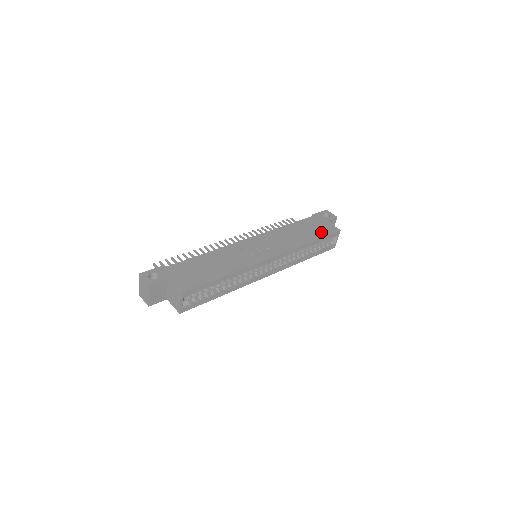
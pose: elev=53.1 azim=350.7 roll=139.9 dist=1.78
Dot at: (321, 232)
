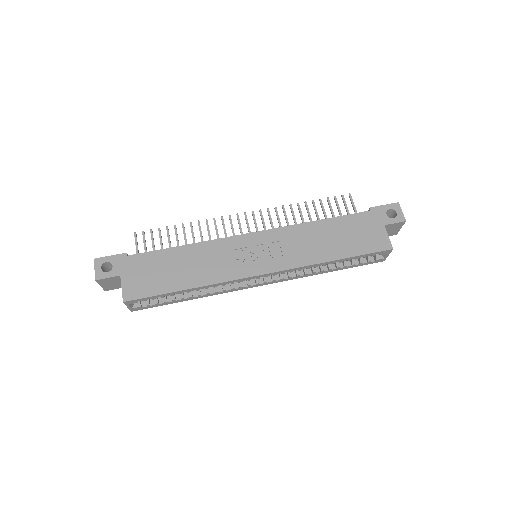
Dot at: (360, 246)
